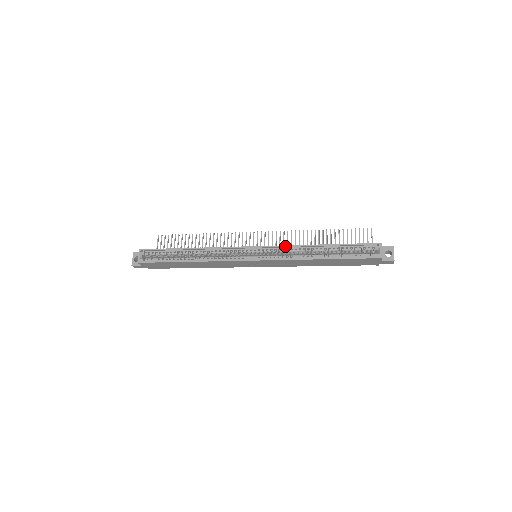
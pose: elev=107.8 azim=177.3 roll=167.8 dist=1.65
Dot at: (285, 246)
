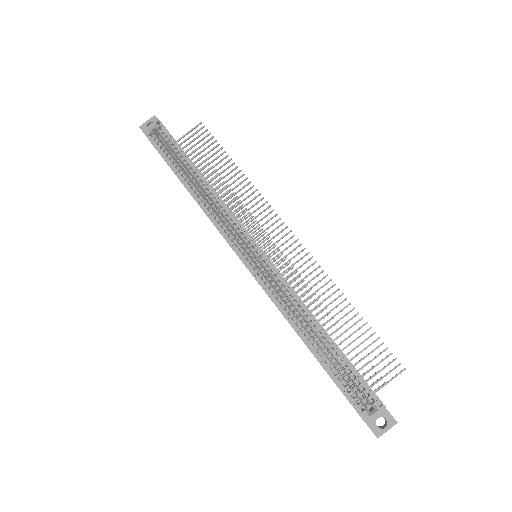
Dot at: (288, 285)
